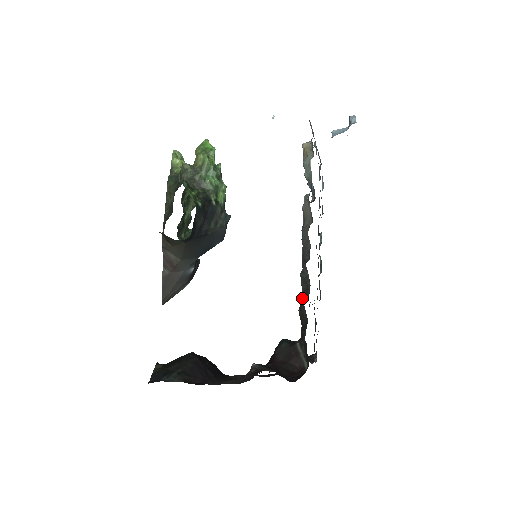
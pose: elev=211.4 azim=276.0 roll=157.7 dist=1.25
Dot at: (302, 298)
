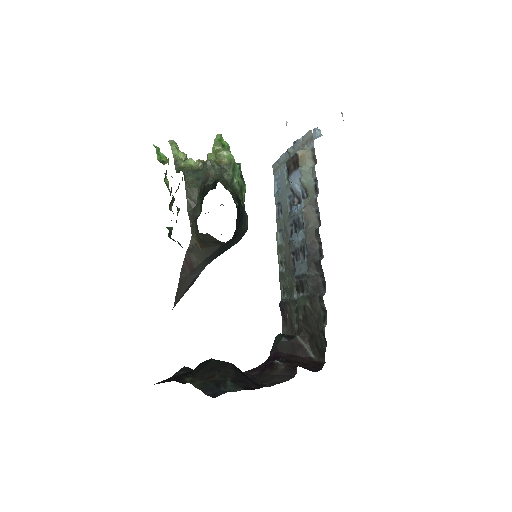
Dot at: (312, 295)
